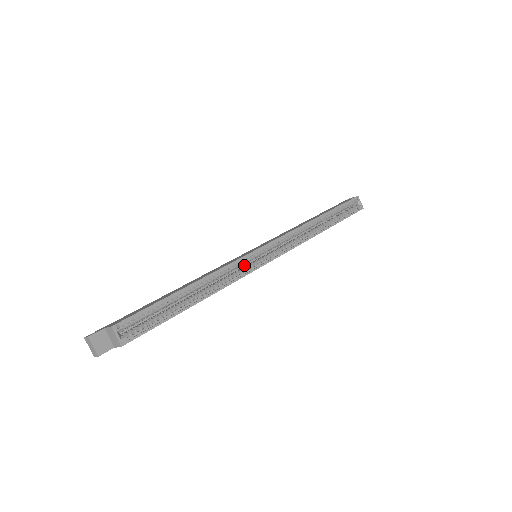
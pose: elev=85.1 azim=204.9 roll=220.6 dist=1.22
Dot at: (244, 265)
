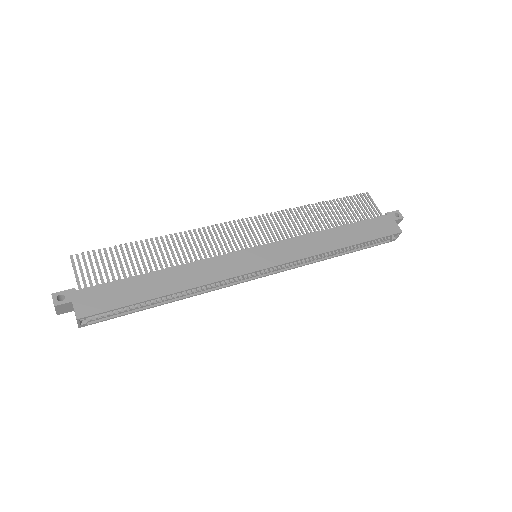
Dot at: occluded
